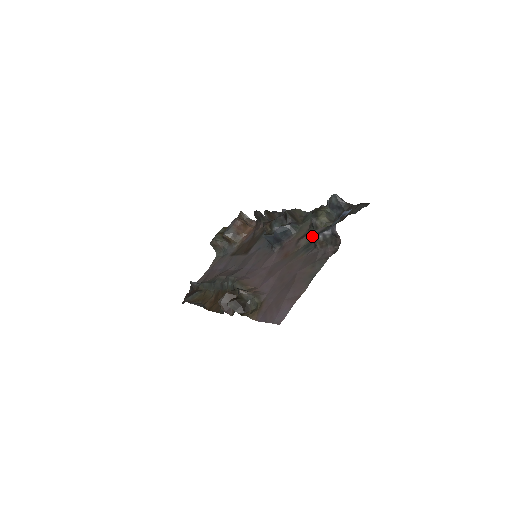
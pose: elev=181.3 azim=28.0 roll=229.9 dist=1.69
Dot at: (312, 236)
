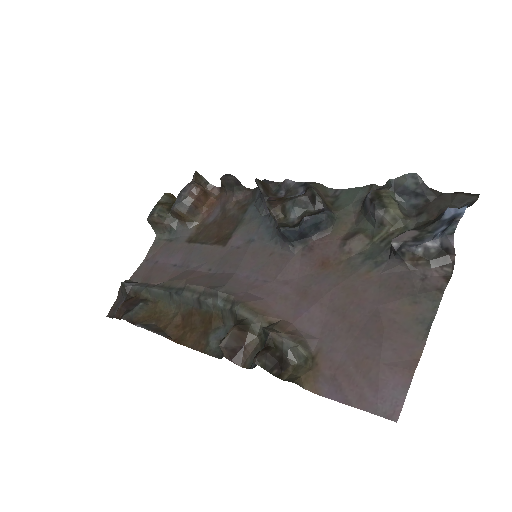
Dot at: (396, 245)
